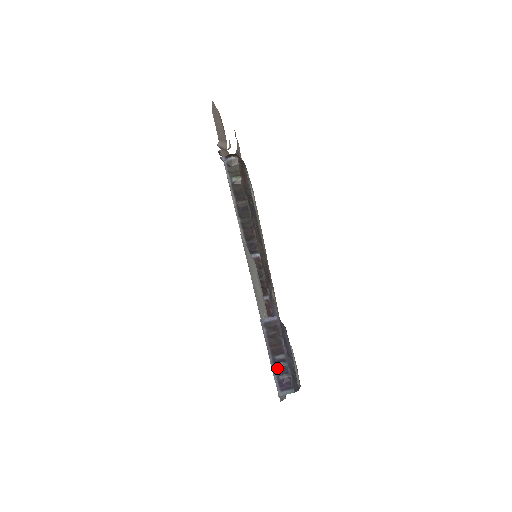
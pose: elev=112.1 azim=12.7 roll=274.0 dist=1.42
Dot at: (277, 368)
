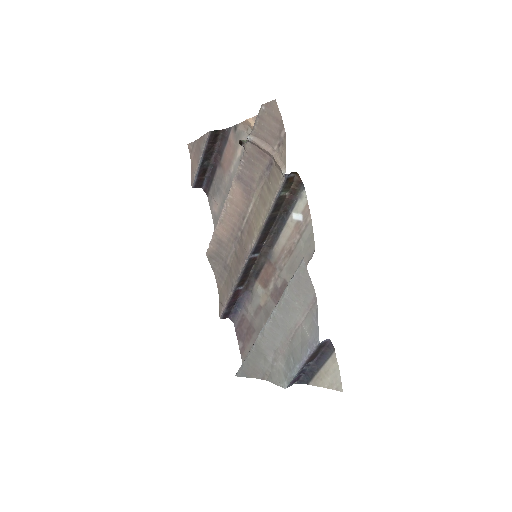
Dot at: (301, 371)
